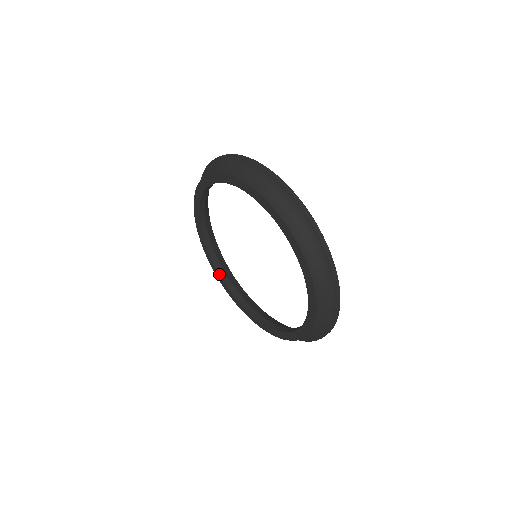
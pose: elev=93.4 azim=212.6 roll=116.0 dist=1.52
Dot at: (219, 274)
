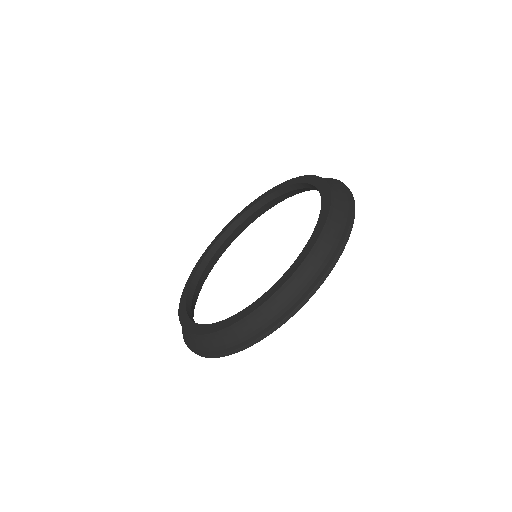
Dot at: (192, 280)
